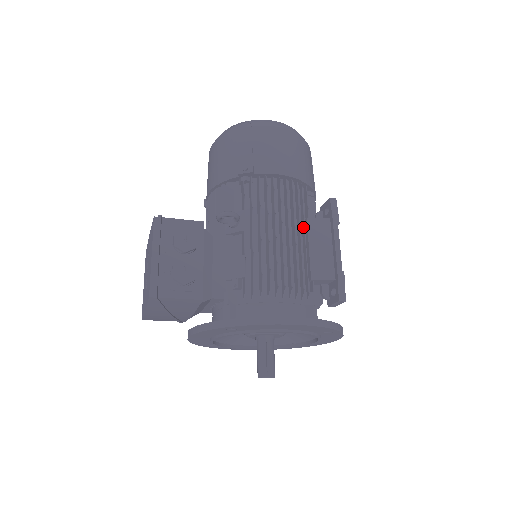
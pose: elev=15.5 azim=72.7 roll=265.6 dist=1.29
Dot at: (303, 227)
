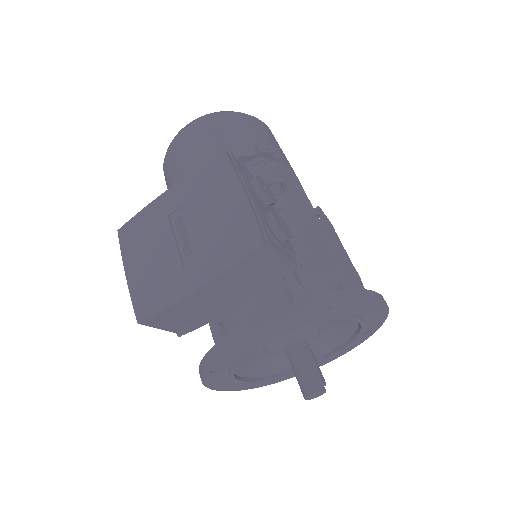
Dot at: occluded
